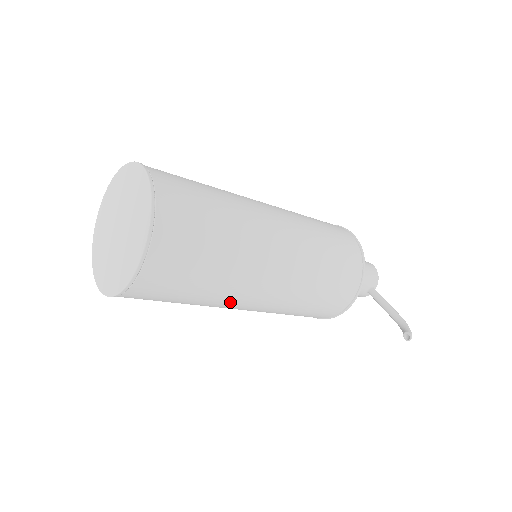
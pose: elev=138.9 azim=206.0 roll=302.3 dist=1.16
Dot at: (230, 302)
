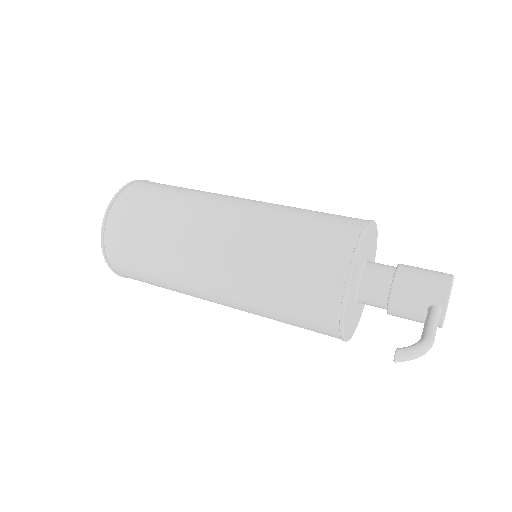
Dot at: (189, 286)
